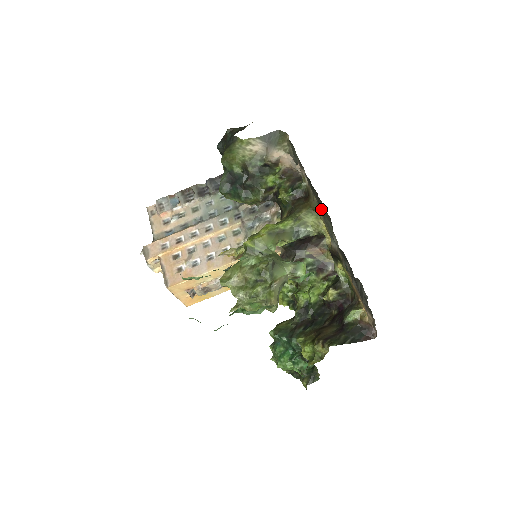
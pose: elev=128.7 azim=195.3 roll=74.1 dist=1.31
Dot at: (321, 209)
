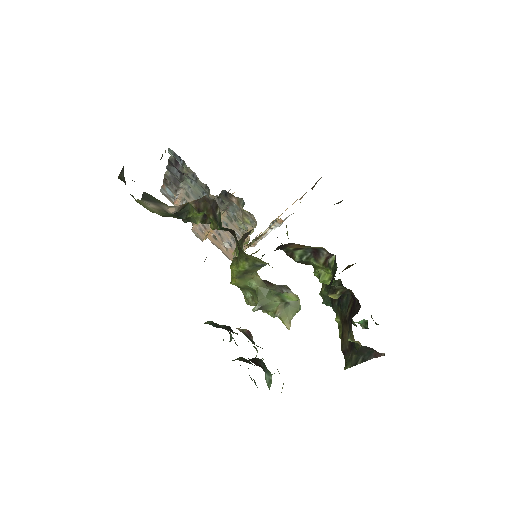
Dot at: occluded
